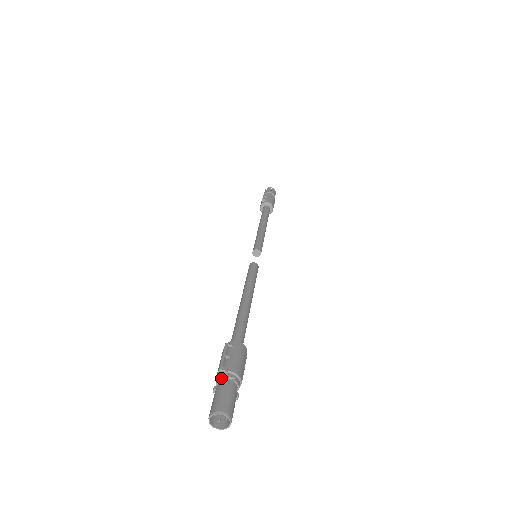
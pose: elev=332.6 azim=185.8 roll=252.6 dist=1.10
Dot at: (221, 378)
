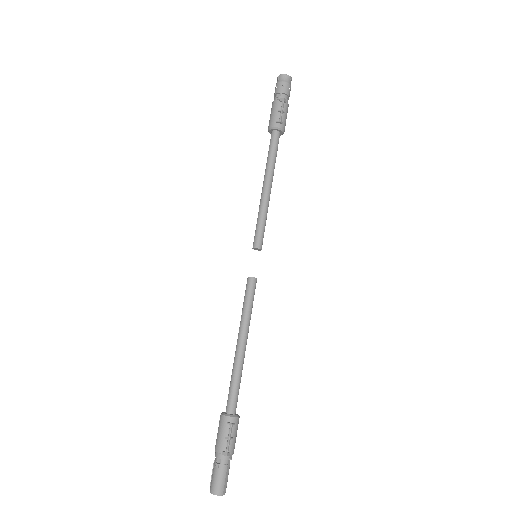
Dot at: (224, 460)
